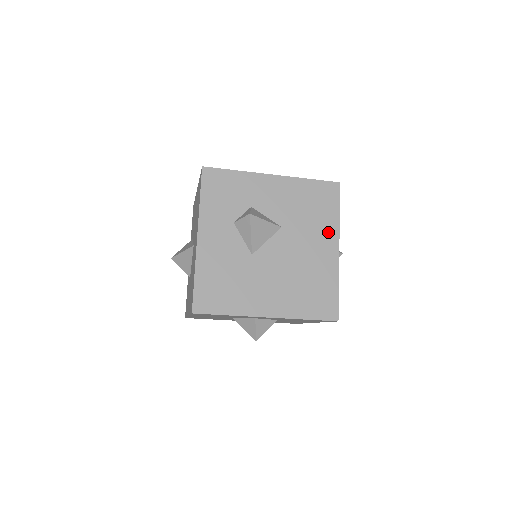
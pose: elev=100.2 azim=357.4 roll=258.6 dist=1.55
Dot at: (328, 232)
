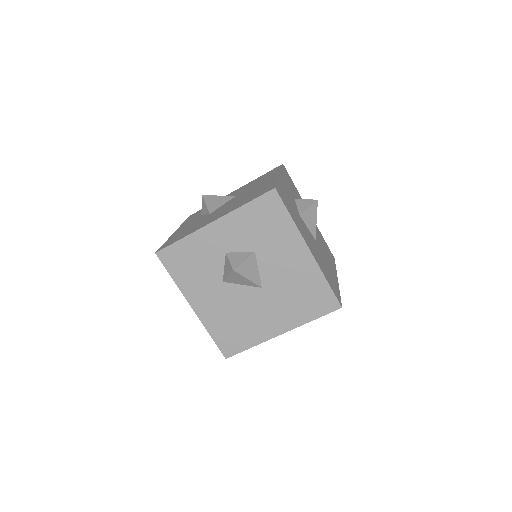
Dot at: occluded
